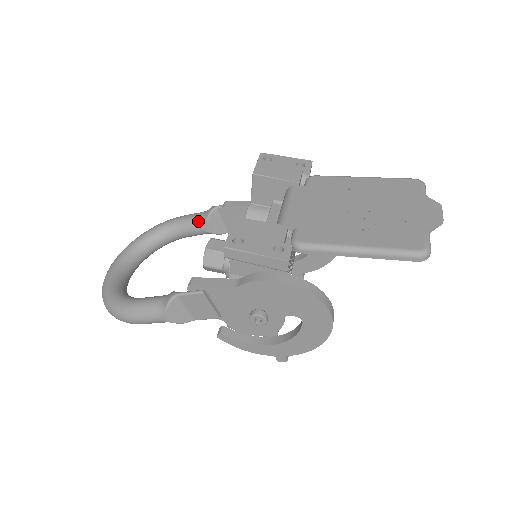
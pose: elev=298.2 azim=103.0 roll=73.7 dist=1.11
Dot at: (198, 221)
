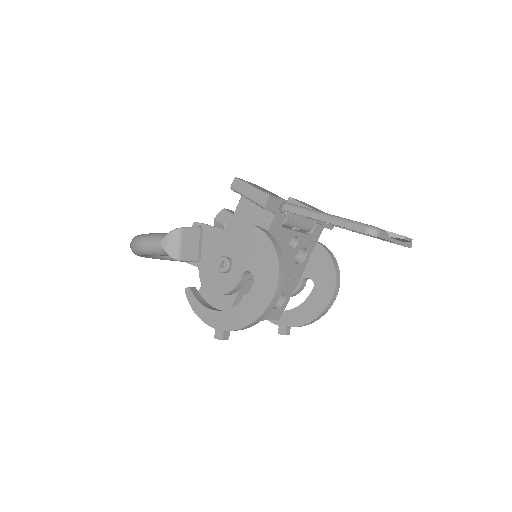
Dot at: occluded
